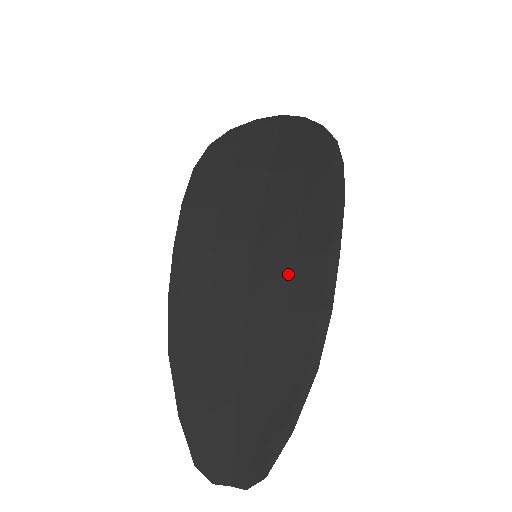
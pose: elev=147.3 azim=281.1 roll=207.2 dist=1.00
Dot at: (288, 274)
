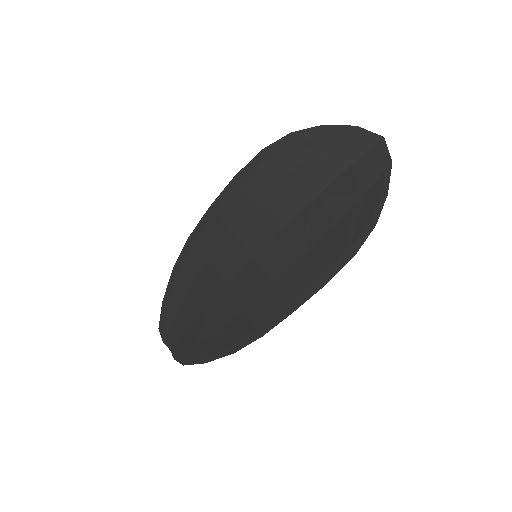
Dot at: (260, 290)
